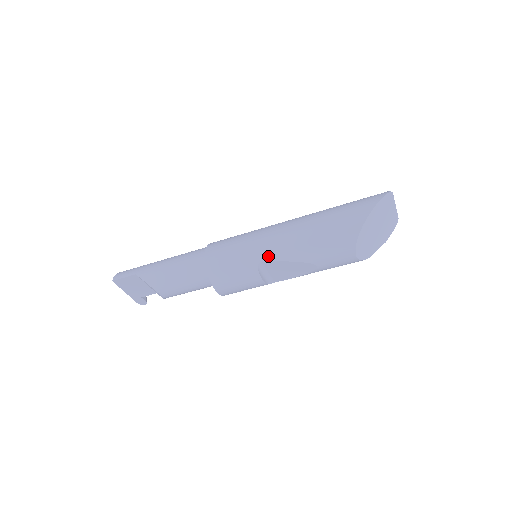
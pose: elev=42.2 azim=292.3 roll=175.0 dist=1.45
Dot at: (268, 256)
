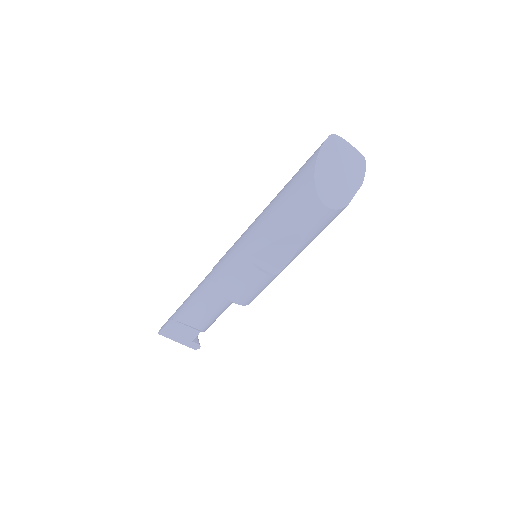
Dot at: (254, 247)
